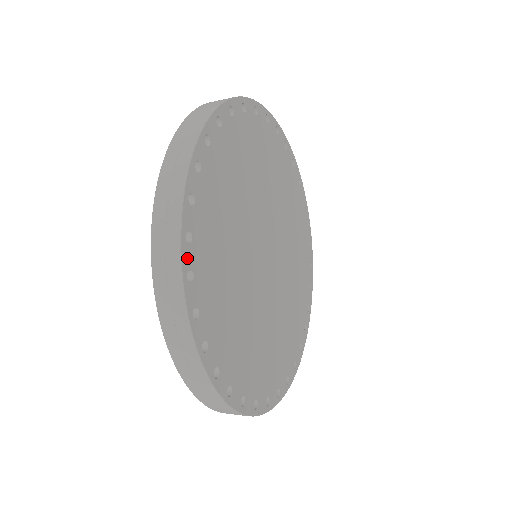
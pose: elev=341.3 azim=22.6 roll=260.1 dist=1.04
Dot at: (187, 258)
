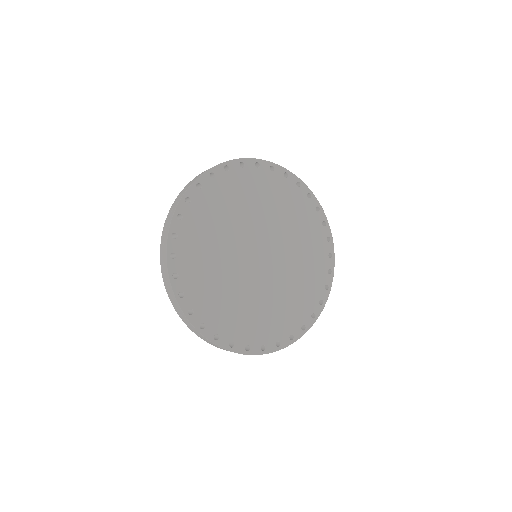
Dot at: (195, 321)
